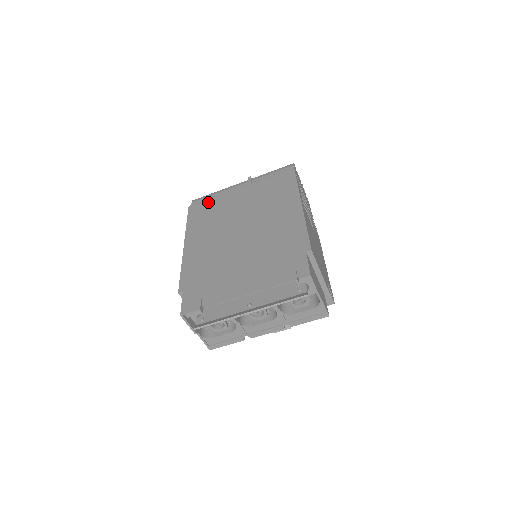
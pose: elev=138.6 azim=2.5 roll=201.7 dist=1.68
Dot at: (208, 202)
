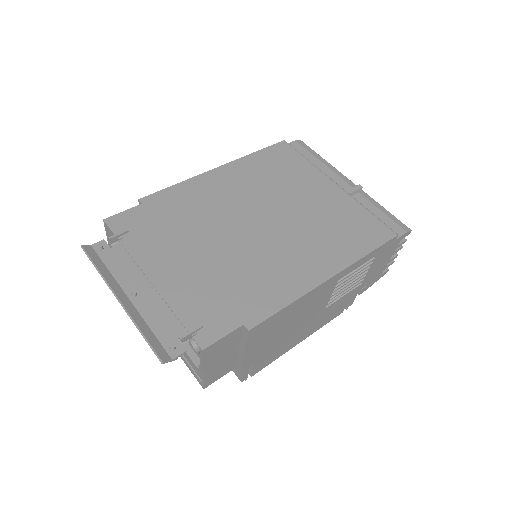
Dot at: (297, 159)
